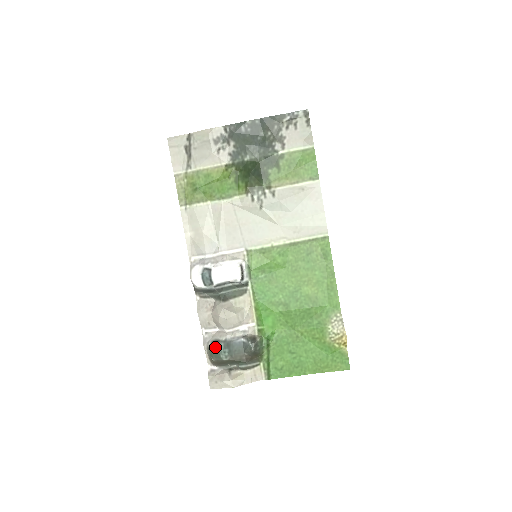
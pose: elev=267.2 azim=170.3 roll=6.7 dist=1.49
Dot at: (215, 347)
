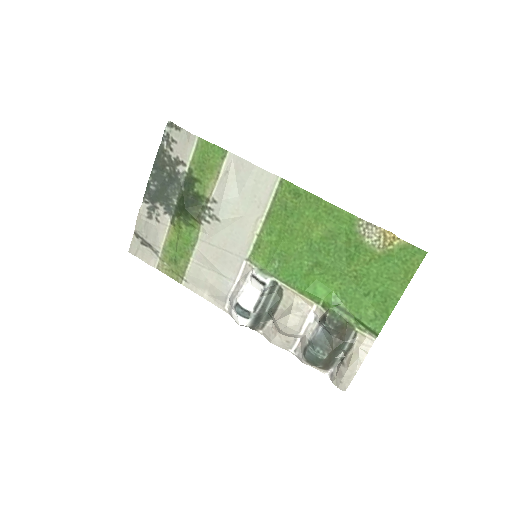
Dot at: (308, 356)
